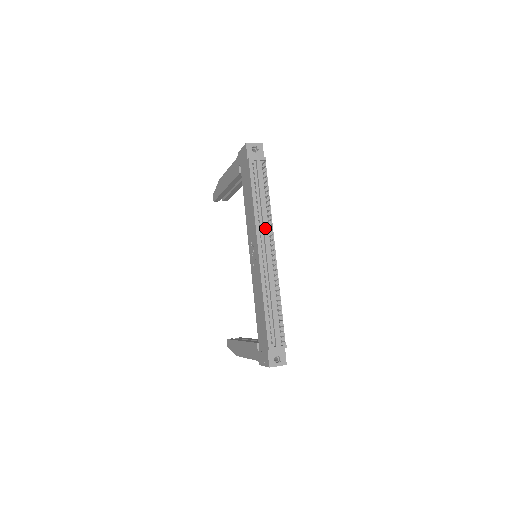
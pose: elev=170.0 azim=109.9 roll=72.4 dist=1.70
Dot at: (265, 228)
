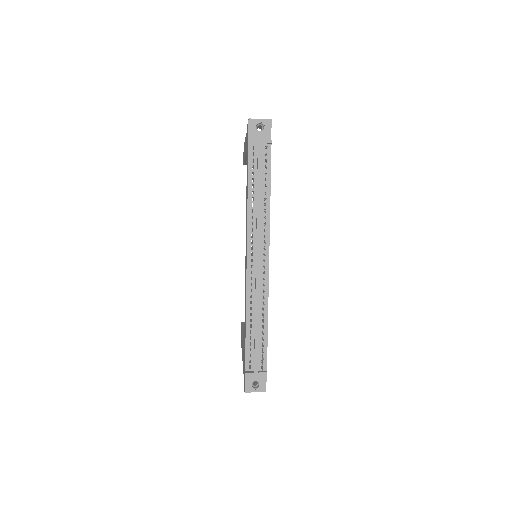
Dot at: (258, 232)
